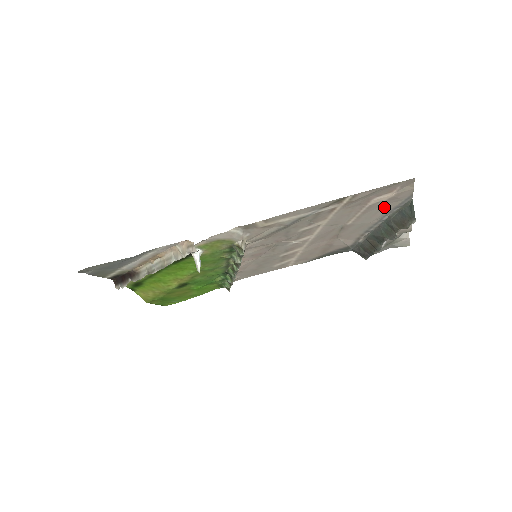
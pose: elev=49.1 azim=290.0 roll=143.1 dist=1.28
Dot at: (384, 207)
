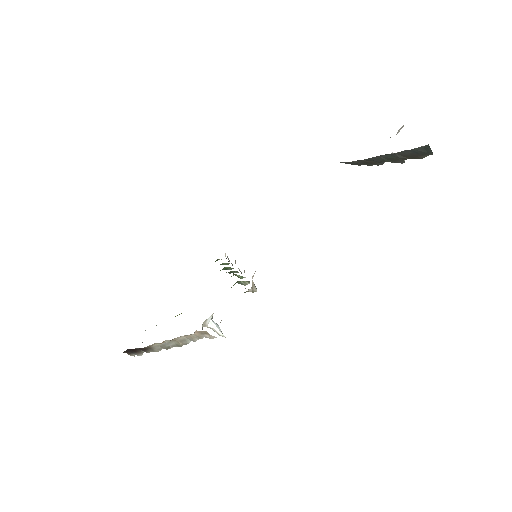
Dot at: occluded
